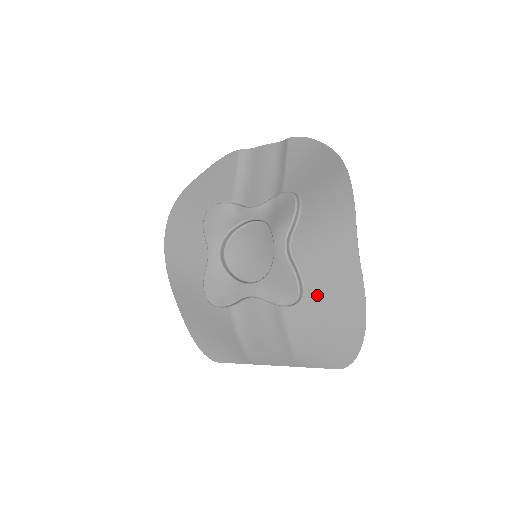
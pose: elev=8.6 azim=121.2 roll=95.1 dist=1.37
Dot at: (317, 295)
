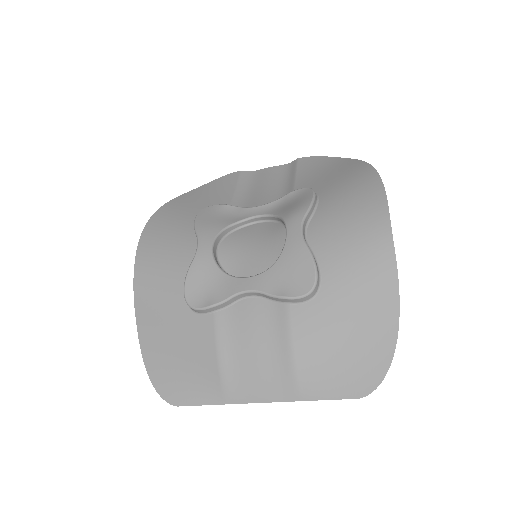
Dot at: (337, 288)
